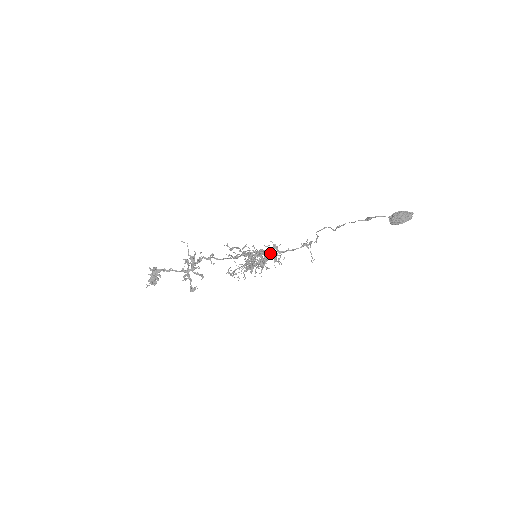
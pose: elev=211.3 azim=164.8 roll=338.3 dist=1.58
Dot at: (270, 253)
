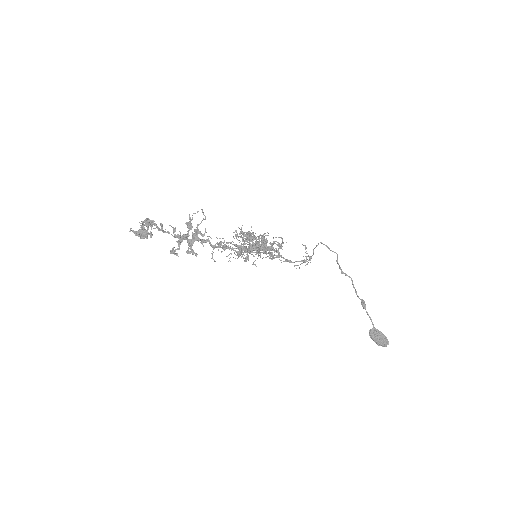
Dot at: (271, 244)
